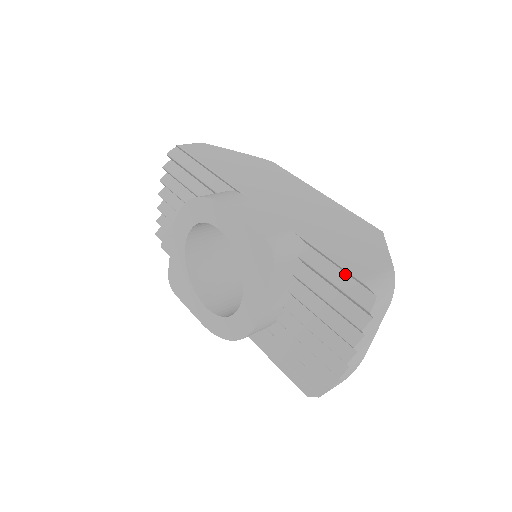
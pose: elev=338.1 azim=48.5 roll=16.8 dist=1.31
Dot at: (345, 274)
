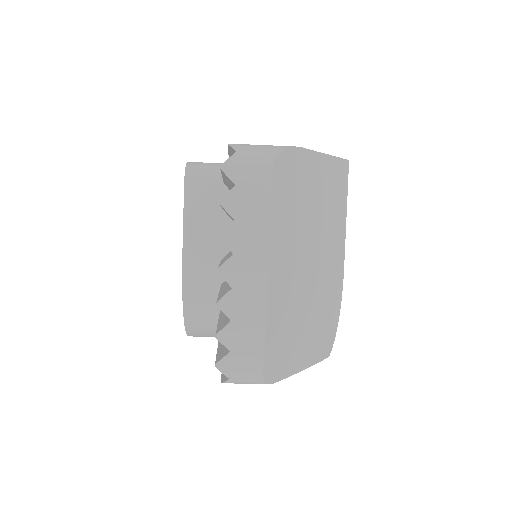
Dot at: occluded
